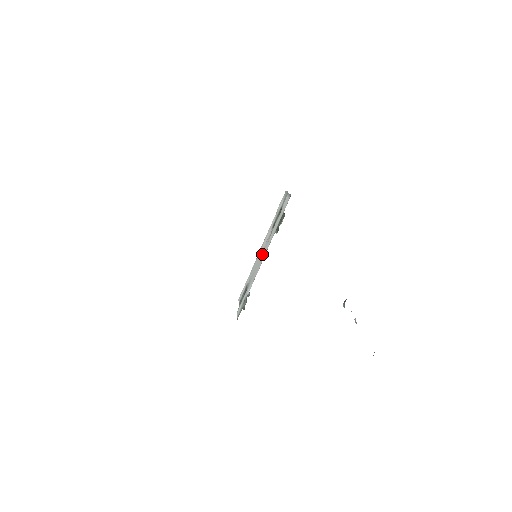
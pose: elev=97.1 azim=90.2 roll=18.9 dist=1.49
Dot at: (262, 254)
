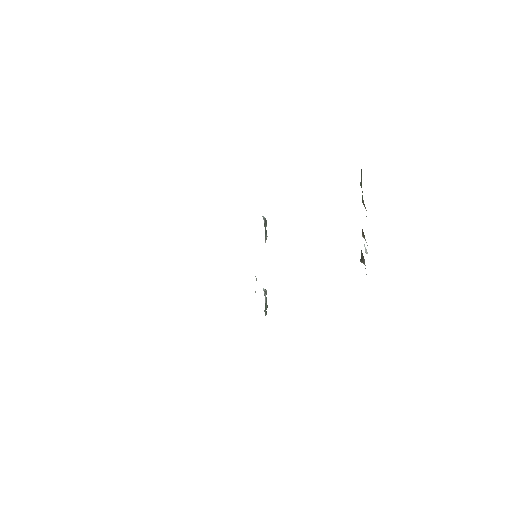
Dot at: occluded
